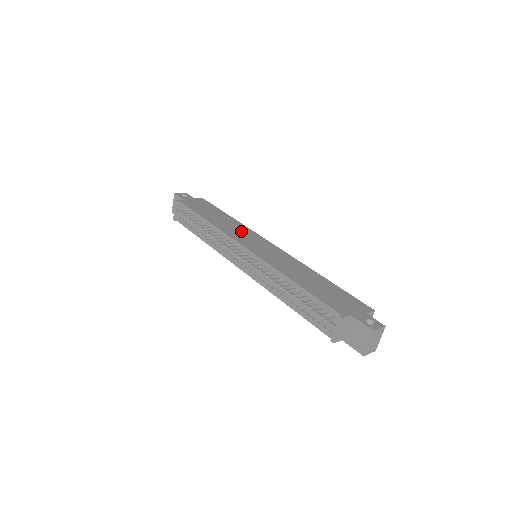
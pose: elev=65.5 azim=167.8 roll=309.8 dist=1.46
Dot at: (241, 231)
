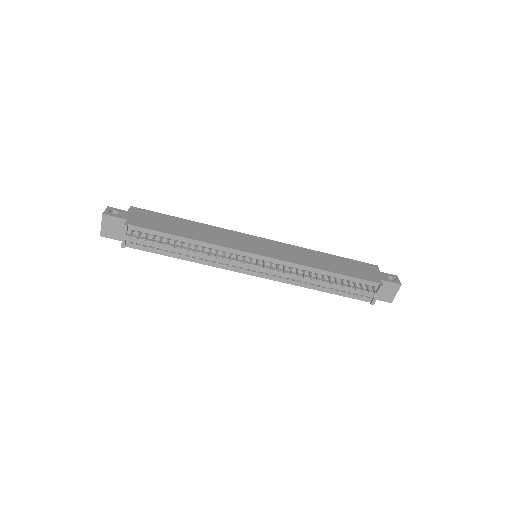
Dot at: (225, 236)
